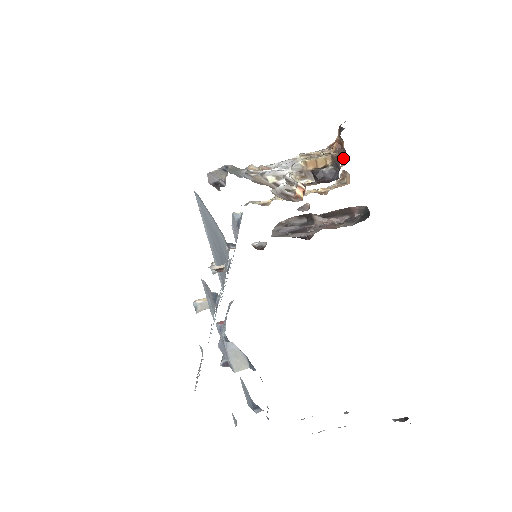
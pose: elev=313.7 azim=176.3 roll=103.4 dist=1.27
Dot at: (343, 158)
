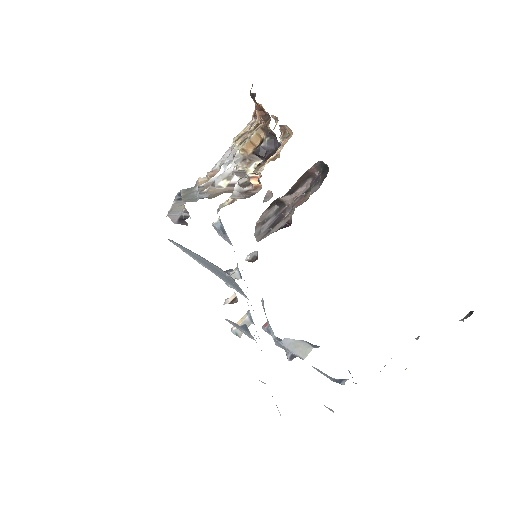
Dot at: (272, 116)
